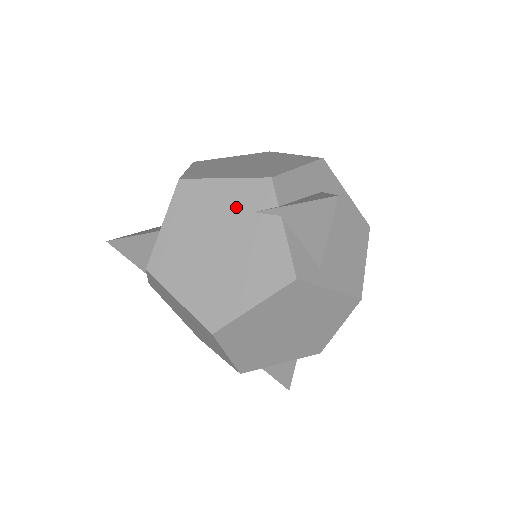
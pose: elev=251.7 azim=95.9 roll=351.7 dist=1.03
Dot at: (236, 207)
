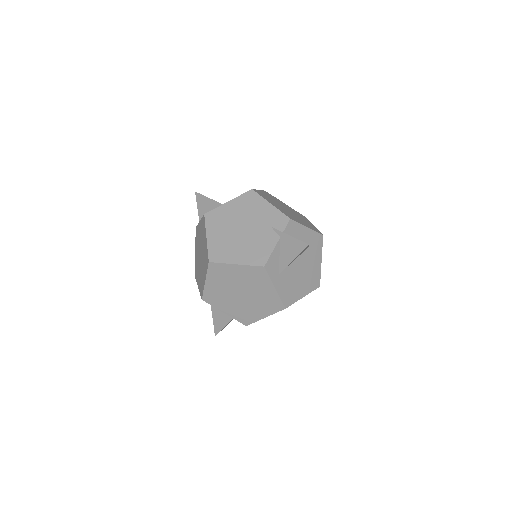
Dot at: (265, 219)
